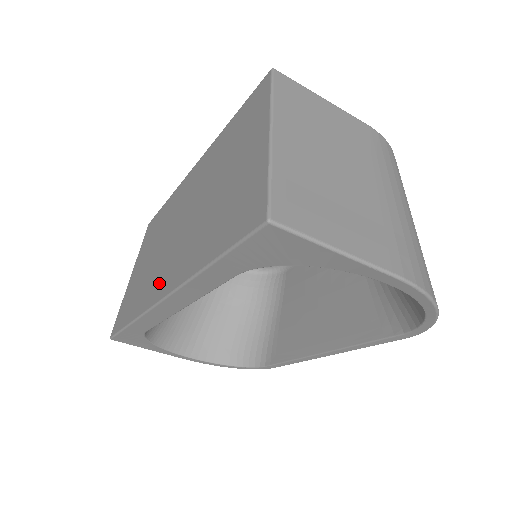
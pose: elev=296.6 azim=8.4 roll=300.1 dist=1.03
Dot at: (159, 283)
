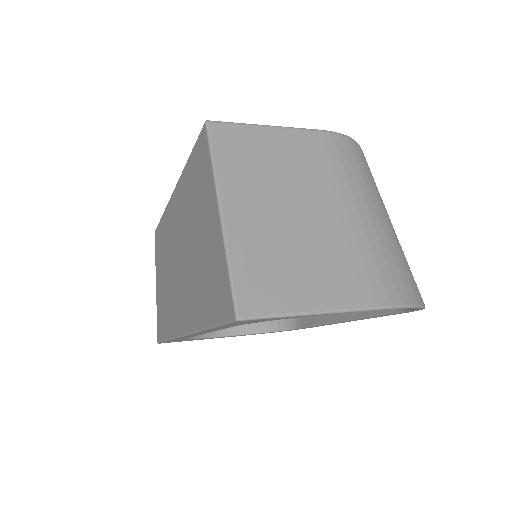
Dot at: (177, 315)
